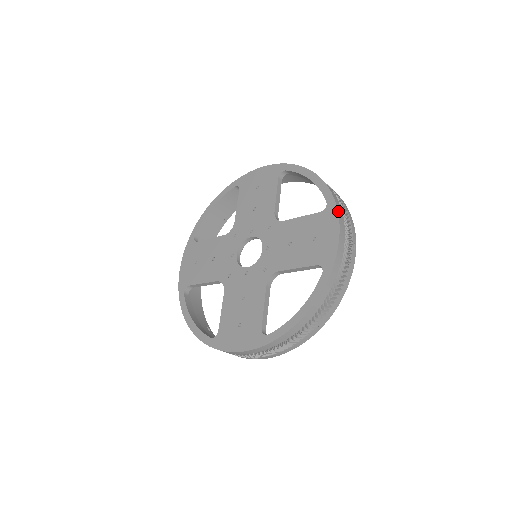
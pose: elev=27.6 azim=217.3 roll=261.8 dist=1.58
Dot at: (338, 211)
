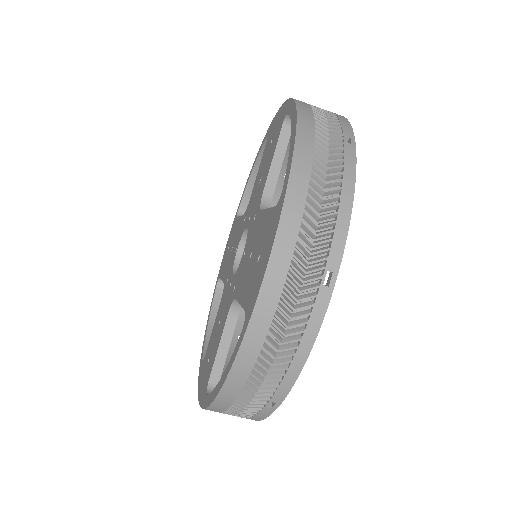
Dot at: (283, 211)
